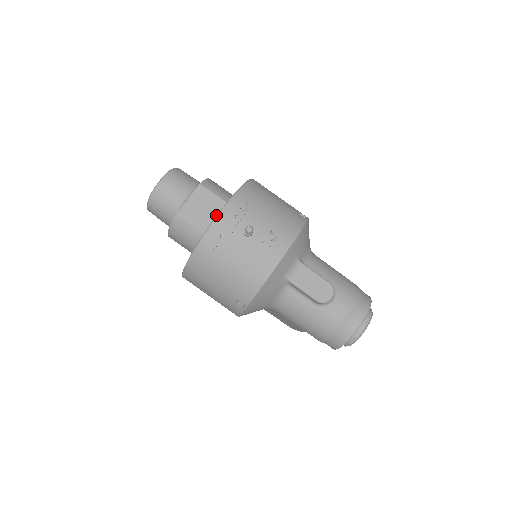
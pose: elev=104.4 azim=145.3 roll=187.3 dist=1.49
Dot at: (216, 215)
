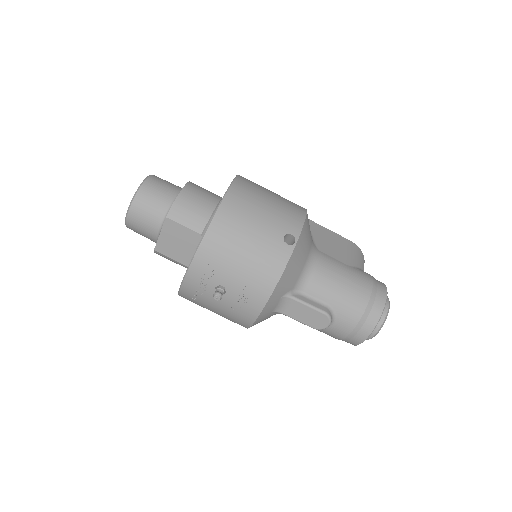
Dot at: (193, 248)
